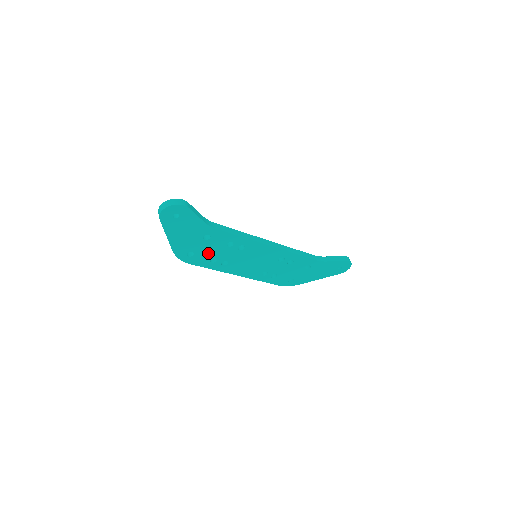
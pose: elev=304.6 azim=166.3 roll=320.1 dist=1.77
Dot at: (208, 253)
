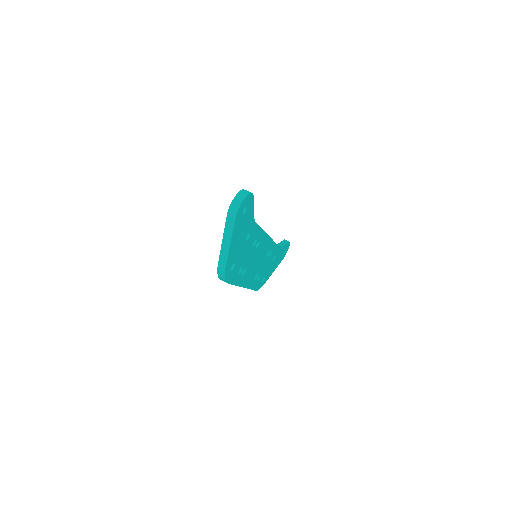
Dot at: (241, 261)
